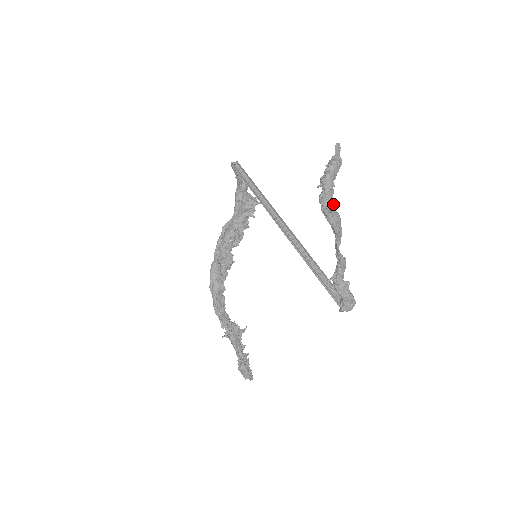
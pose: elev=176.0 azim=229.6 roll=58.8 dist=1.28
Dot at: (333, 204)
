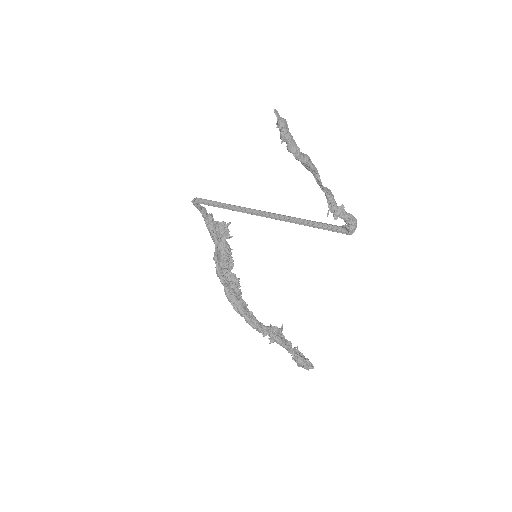
Dot at: (298, 150)
